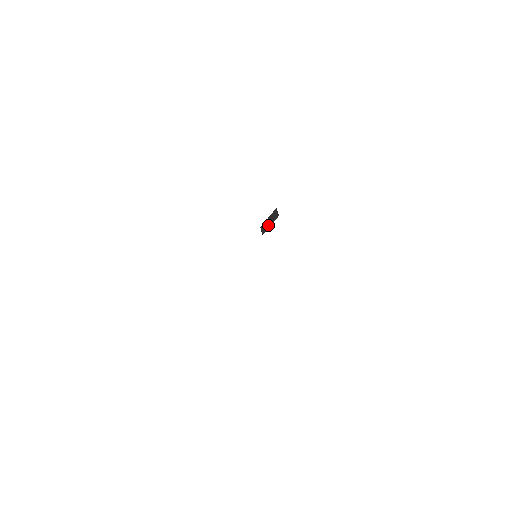
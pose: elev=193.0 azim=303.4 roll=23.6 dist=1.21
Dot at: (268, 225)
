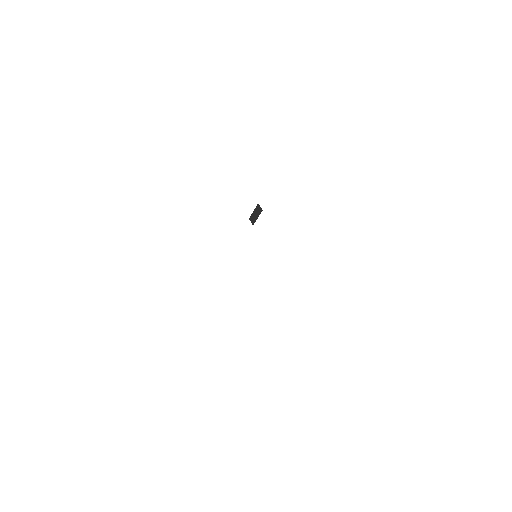
Dot at: (255, 218)
